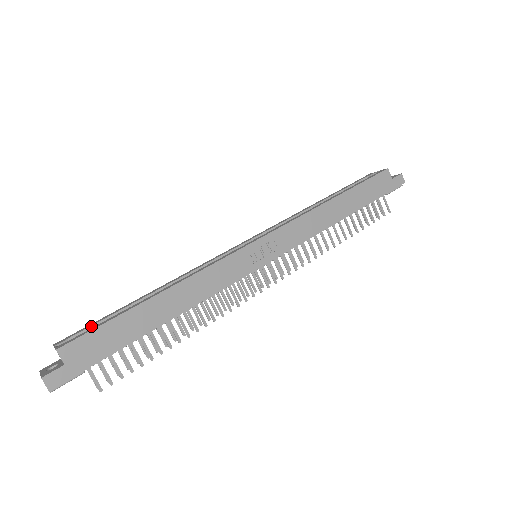
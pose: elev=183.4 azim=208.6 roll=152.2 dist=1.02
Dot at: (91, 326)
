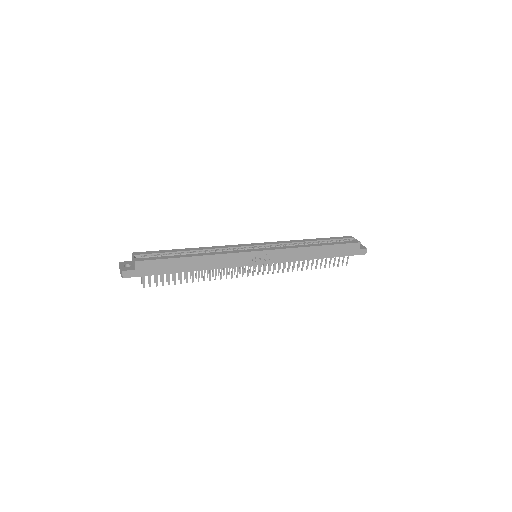
Dot at: (154, 253)
